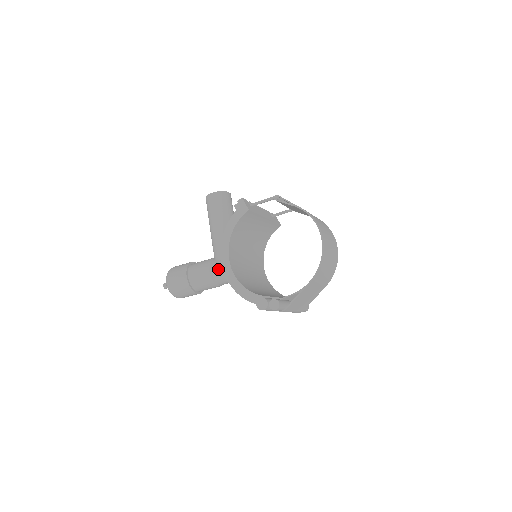
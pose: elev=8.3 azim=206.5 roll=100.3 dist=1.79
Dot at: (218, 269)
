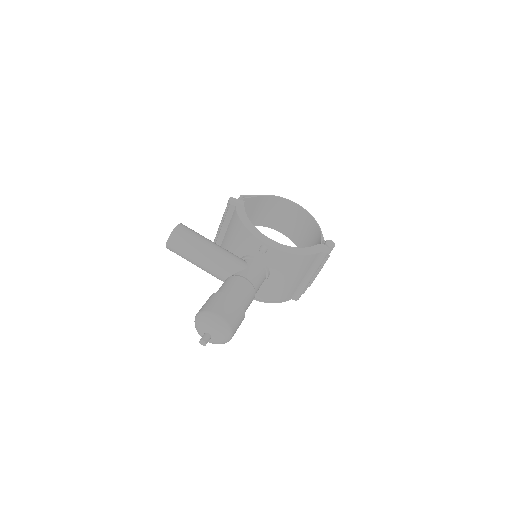
Dot at: (250, 273)
